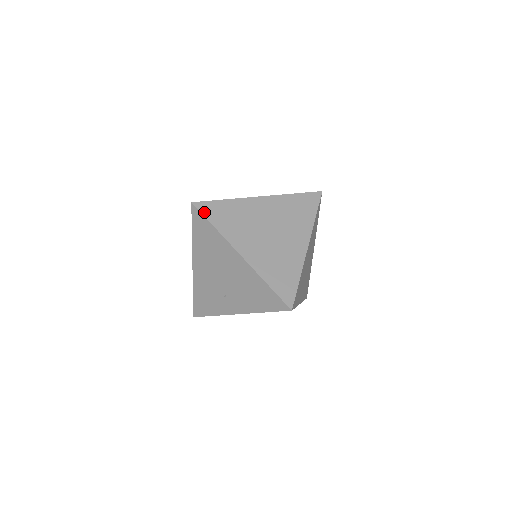
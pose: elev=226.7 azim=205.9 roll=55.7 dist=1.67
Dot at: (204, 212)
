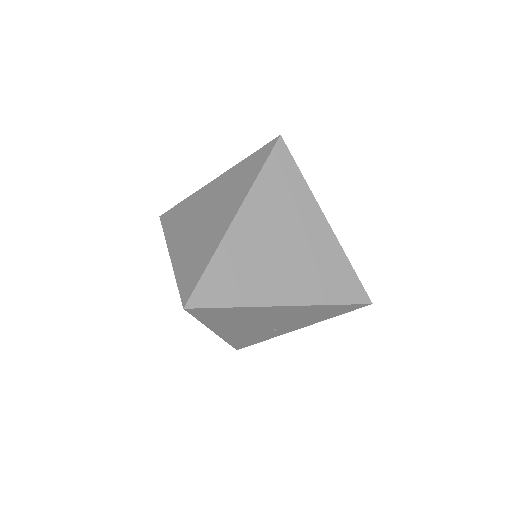
Dot at: (207, 304)
